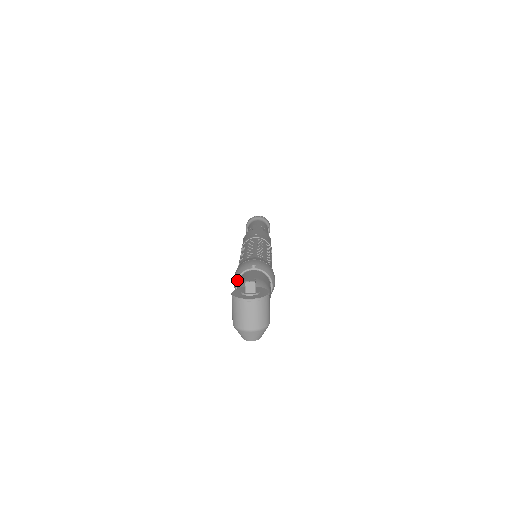
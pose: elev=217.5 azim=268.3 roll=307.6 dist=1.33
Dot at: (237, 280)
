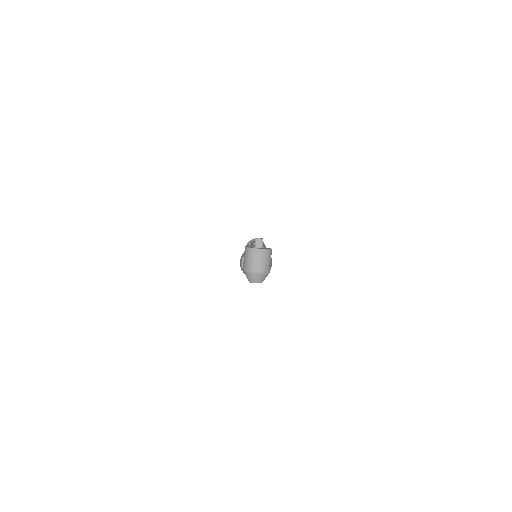
Dot at: occluded
